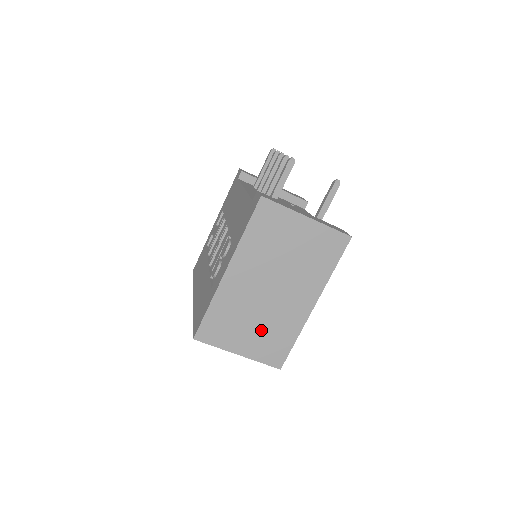
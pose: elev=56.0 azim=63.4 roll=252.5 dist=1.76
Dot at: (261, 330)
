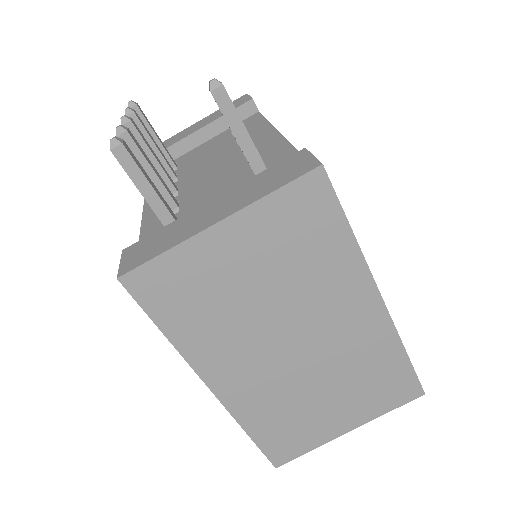
Dot at: (344, 389)
